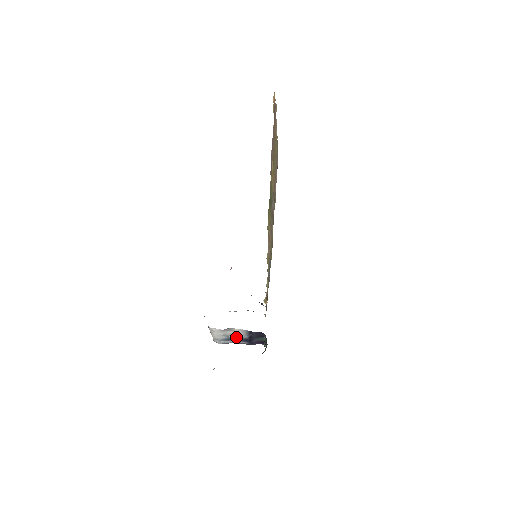
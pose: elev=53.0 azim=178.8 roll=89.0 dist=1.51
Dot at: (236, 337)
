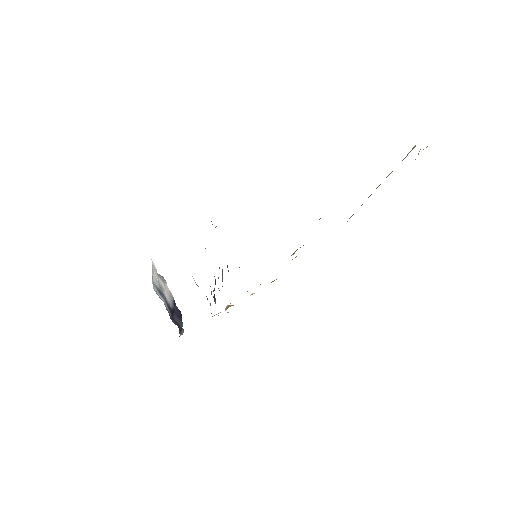
Dot at: occluded
